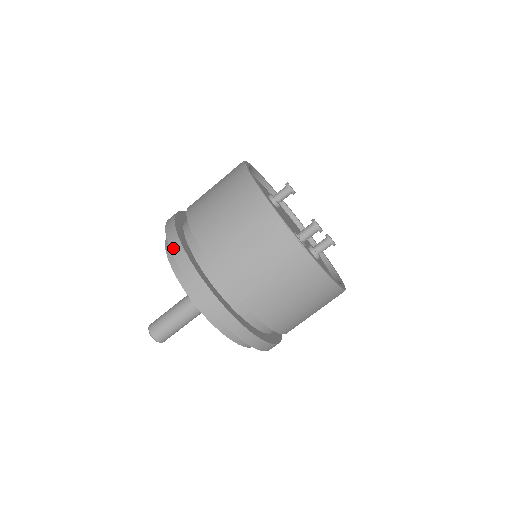
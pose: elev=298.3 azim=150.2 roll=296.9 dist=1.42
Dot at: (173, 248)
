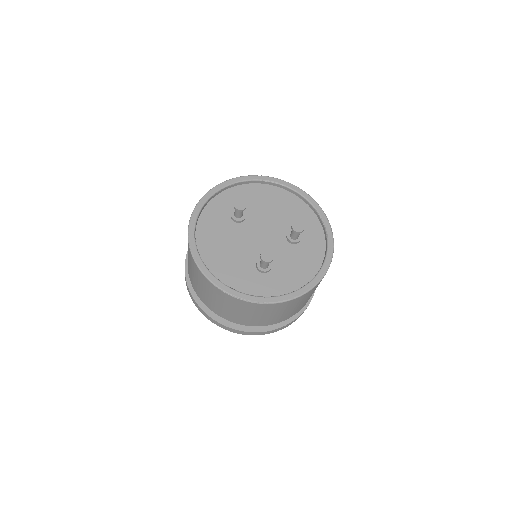
Dot at: (195, 305)
